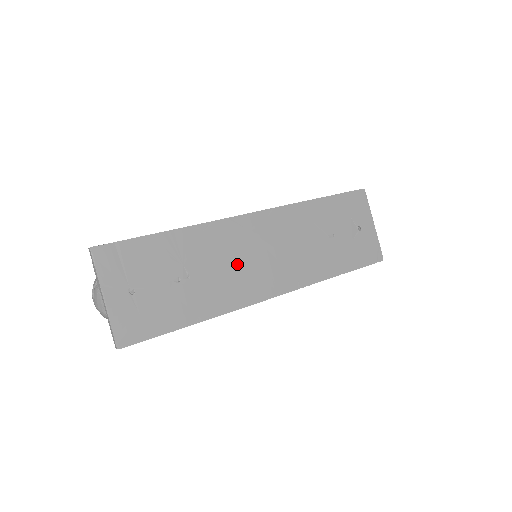
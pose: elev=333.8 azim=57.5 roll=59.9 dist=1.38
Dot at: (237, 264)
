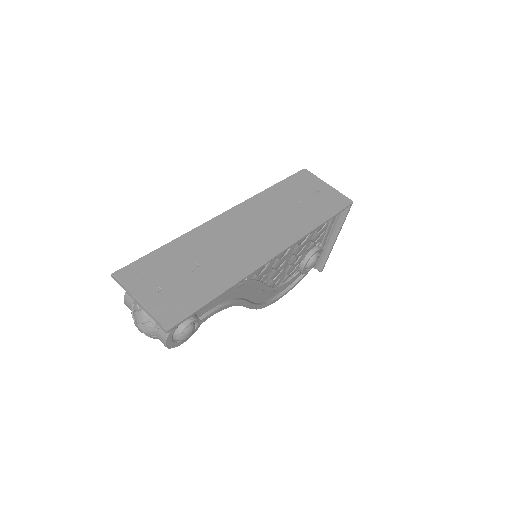
Dot at: (233, 245)
